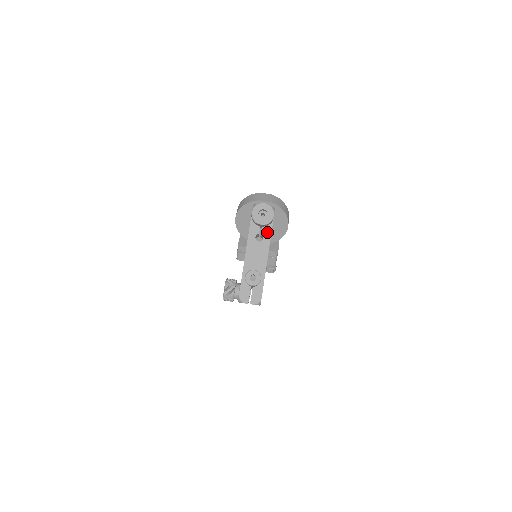
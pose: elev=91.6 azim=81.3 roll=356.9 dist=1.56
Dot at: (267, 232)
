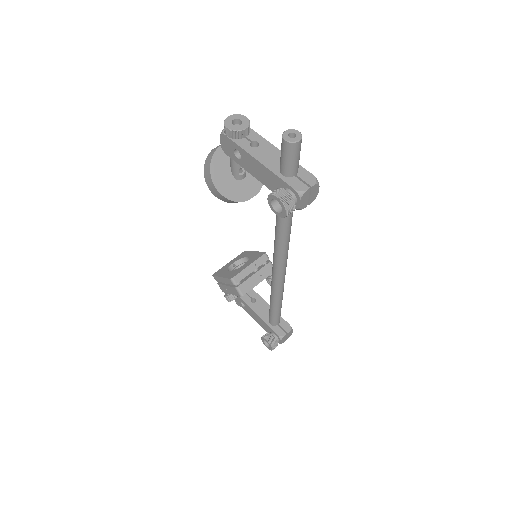
Dot at: (255, 137)
